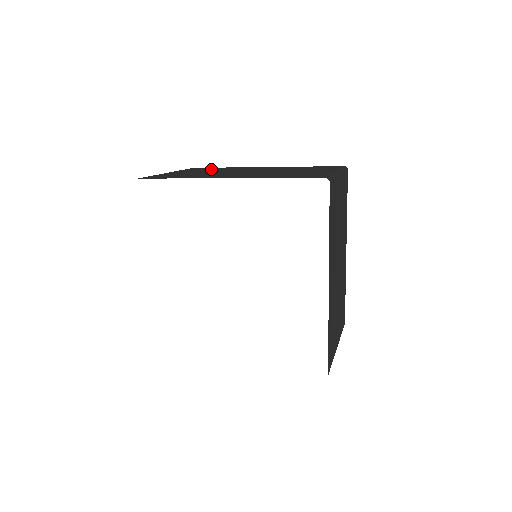
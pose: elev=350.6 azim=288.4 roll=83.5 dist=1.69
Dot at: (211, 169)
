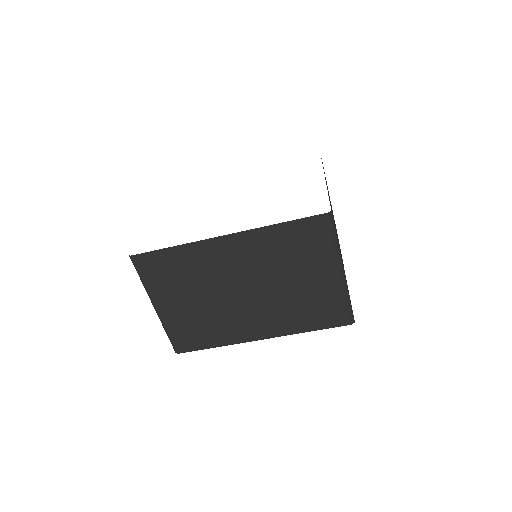
Dot at: occluded
